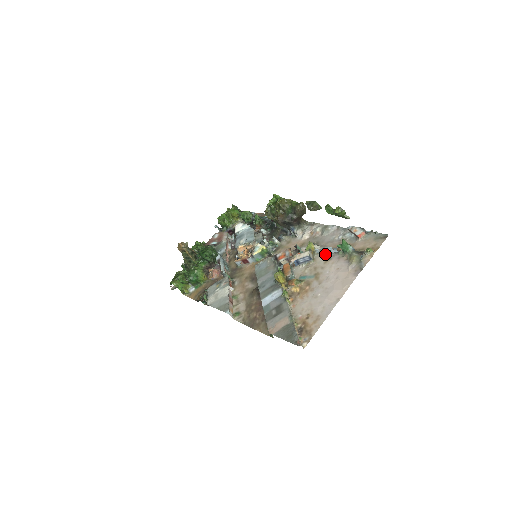
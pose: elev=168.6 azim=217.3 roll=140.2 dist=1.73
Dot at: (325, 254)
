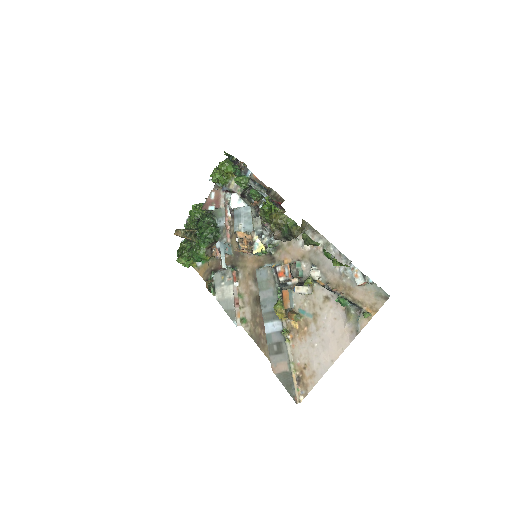
Dot at: (324, 289)
